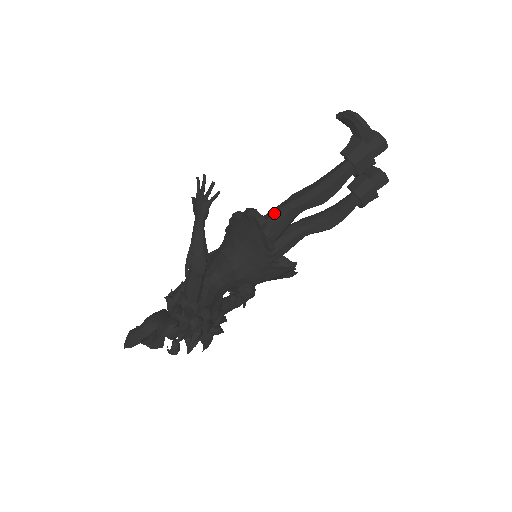
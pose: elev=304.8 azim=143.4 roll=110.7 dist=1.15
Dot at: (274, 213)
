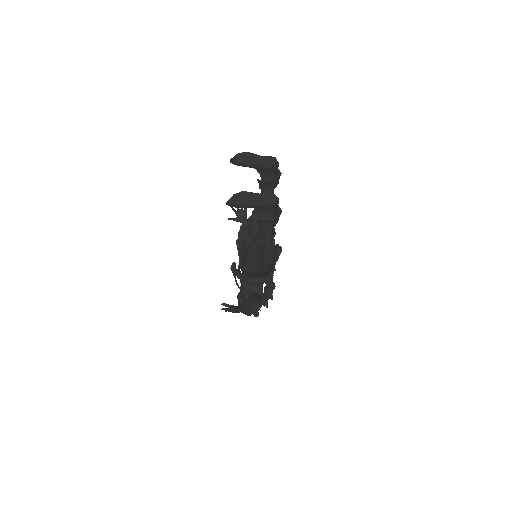
Dot at: (253, 258)
